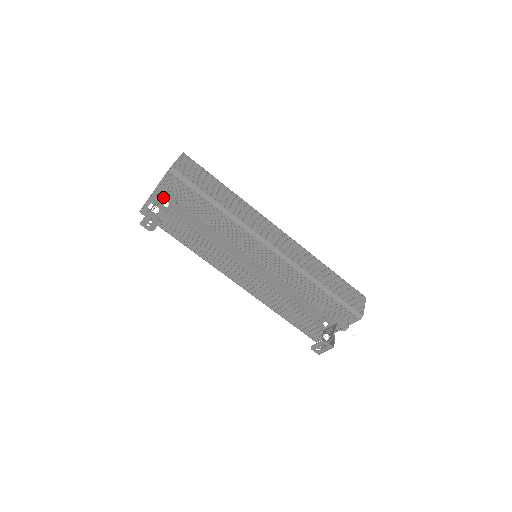
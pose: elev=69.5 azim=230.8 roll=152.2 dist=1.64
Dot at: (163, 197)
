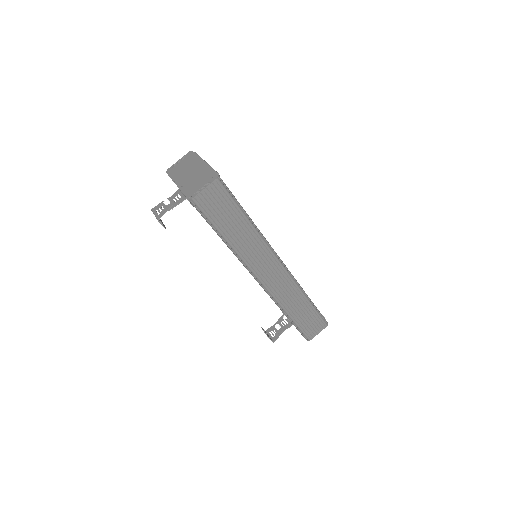
Dot at: (184, 195)
